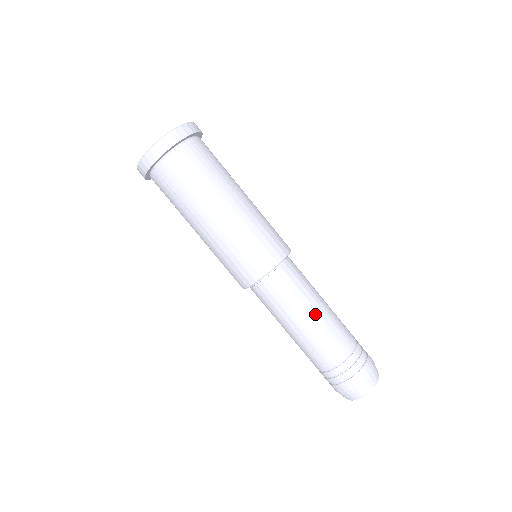
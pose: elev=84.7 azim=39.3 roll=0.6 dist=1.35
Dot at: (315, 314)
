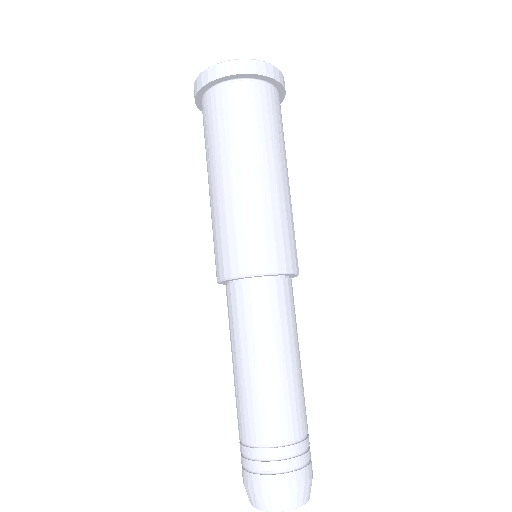
Dot at: (298, 359)
